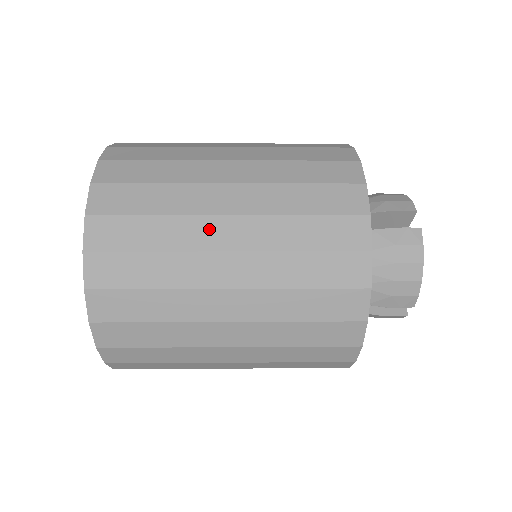
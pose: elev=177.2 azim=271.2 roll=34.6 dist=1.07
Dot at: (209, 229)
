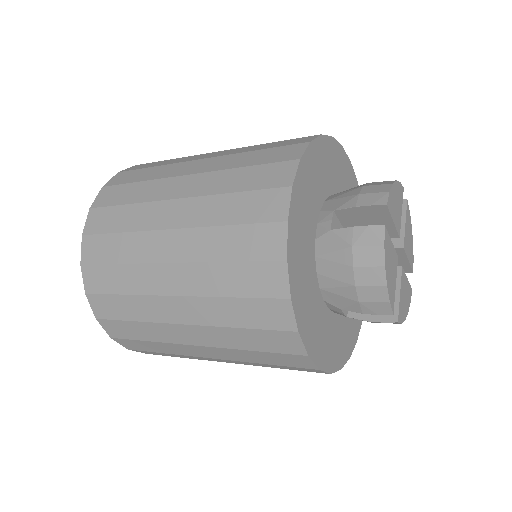
Dot at: (156, 243)
